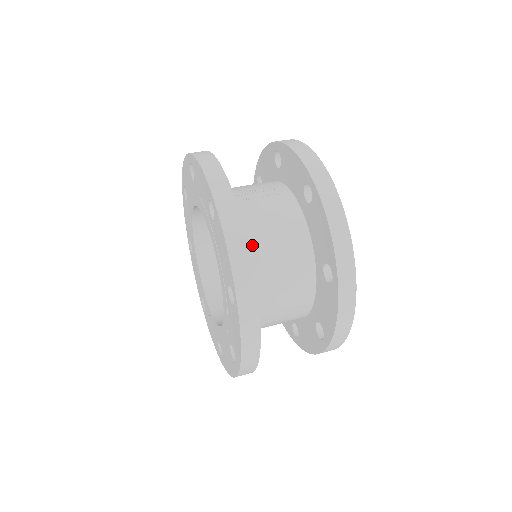
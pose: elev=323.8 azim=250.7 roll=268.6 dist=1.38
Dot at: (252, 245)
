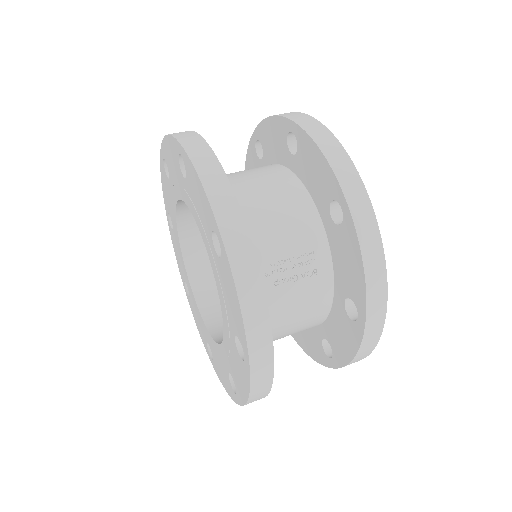
Dot at: occluded
